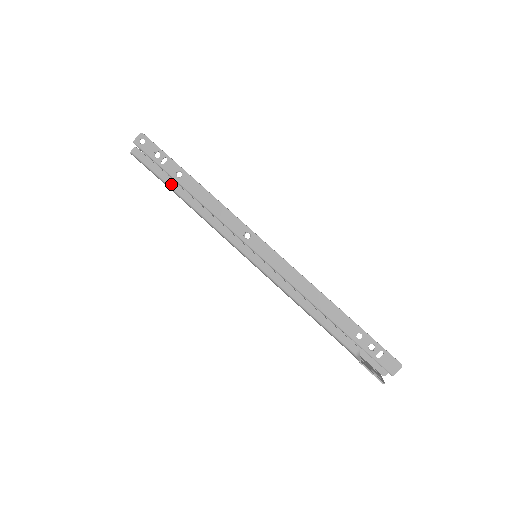
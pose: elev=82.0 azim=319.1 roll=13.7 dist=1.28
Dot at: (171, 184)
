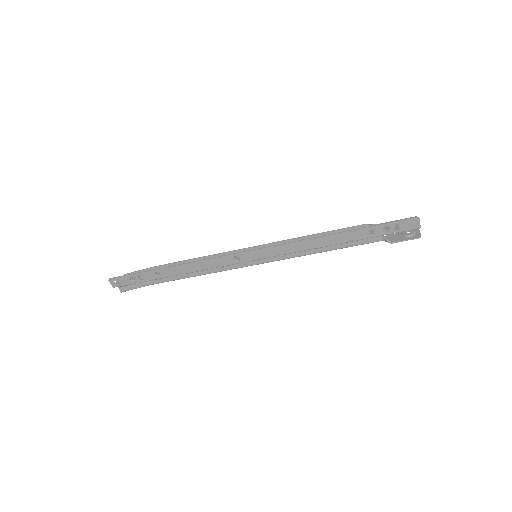
Dot at: (162, 281)
